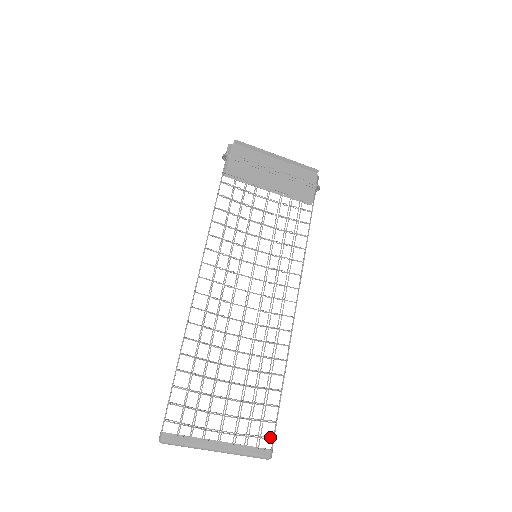
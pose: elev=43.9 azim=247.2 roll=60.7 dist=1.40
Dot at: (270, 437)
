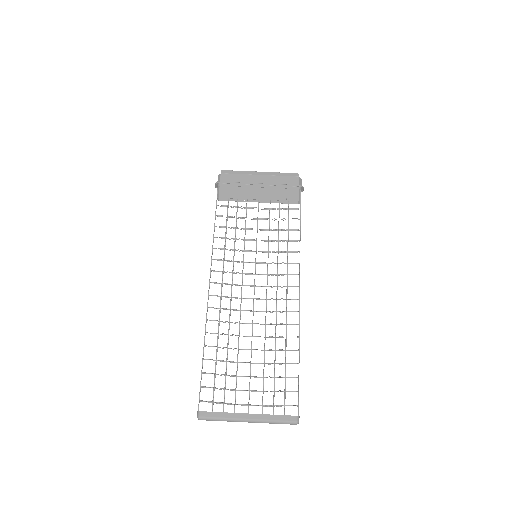
Dot at: (295, 405)
